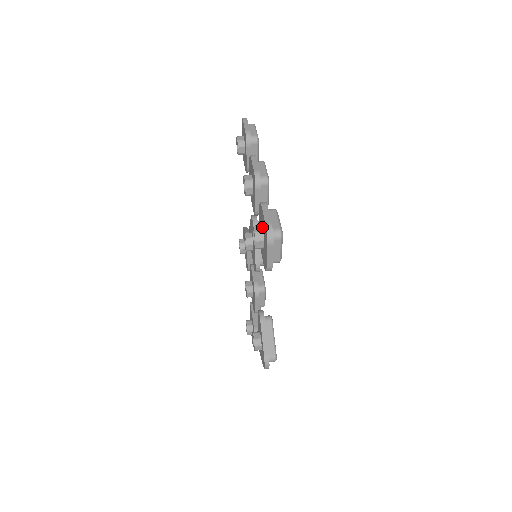
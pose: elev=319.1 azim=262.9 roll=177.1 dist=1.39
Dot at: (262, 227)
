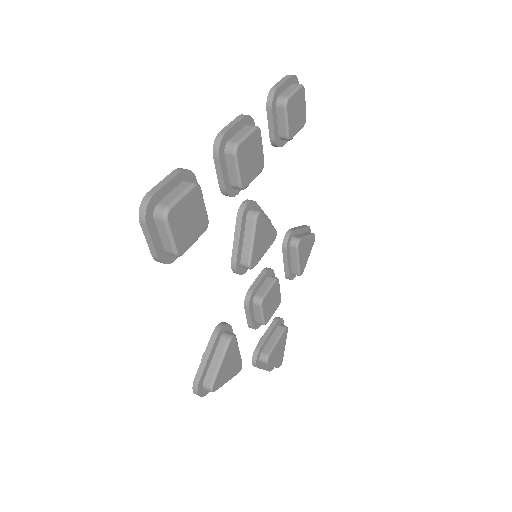
Dot at: occluded
